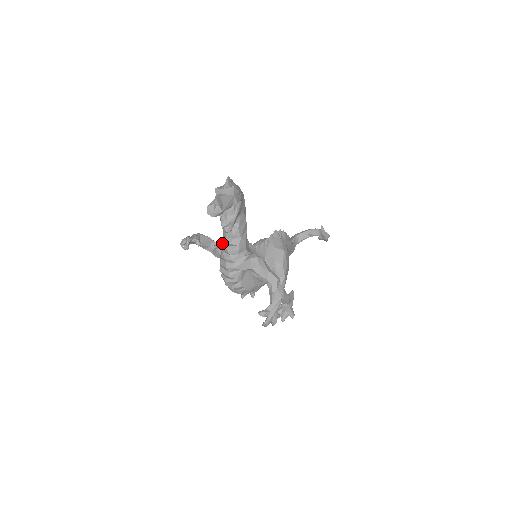
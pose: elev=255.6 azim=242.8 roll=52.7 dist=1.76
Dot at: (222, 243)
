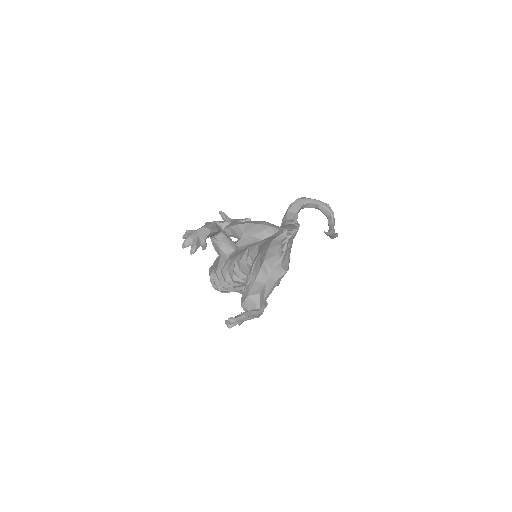
Dot at: (231, 264)
